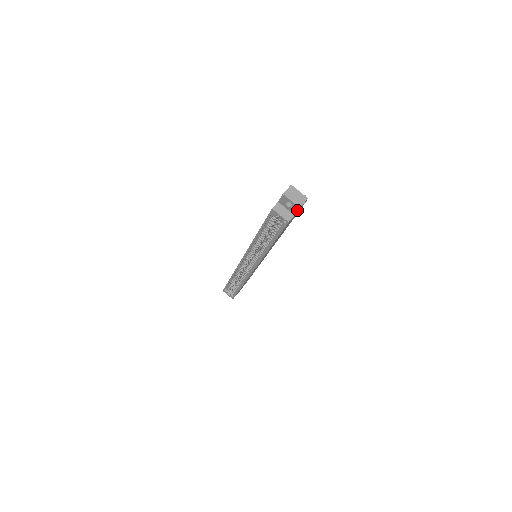
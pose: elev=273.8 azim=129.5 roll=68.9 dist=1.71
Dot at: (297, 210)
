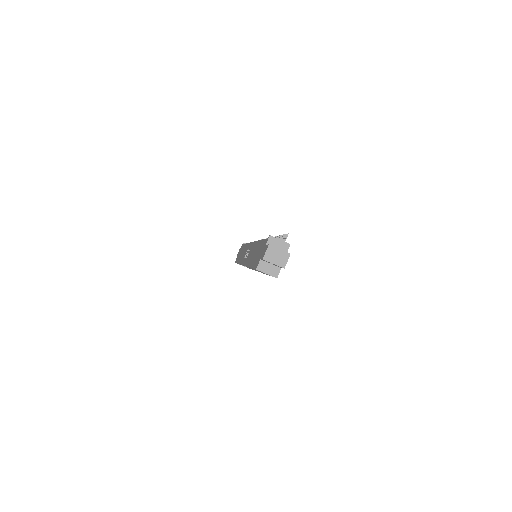
Dot at: occluded
